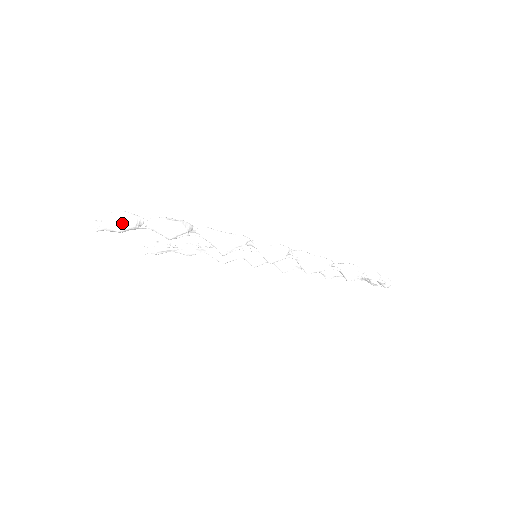
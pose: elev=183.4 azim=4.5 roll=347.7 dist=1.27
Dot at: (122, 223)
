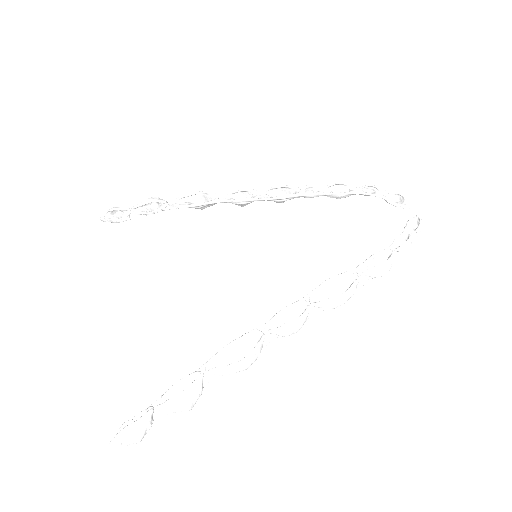
Dot at: (140, 439)
